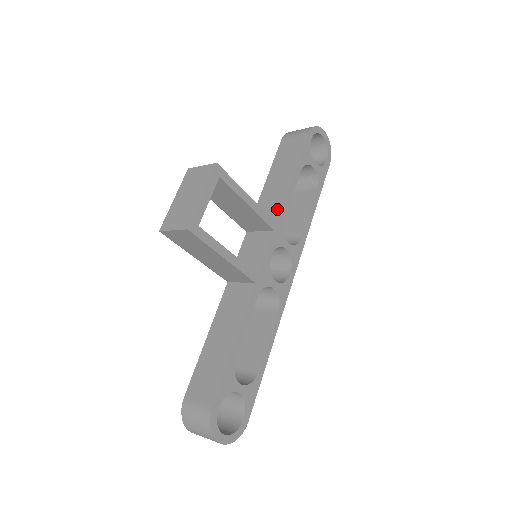
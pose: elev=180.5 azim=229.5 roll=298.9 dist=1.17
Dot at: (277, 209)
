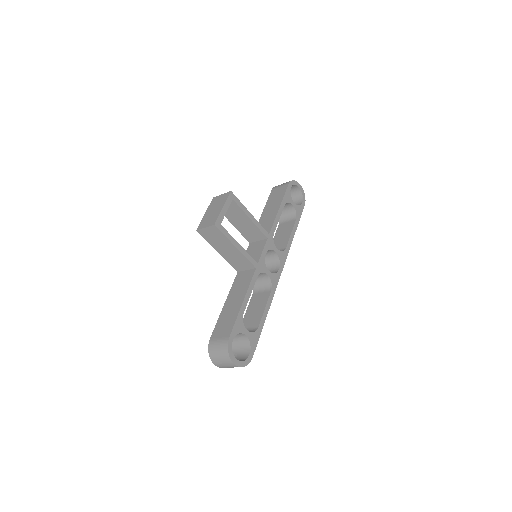
Dot at: (269, 227)
